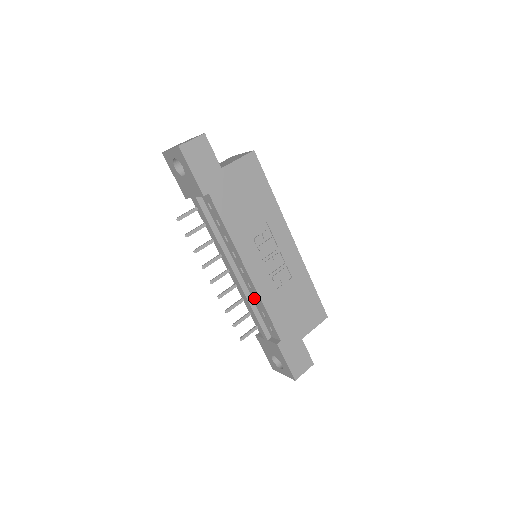
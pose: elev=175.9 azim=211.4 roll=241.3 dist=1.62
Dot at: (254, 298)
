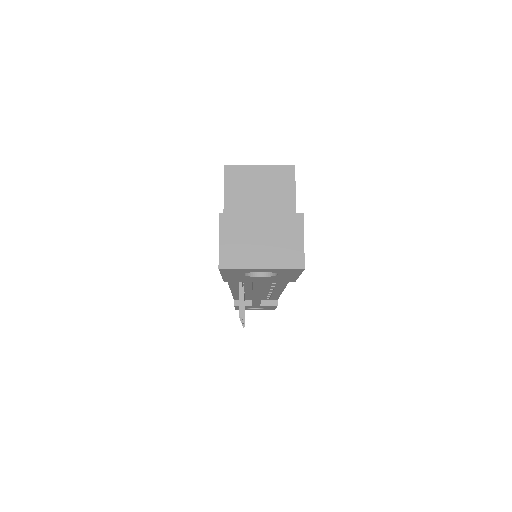
Dot at: (266, 294)
